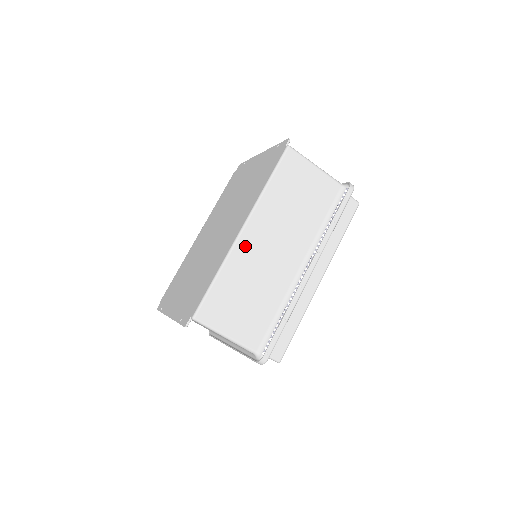
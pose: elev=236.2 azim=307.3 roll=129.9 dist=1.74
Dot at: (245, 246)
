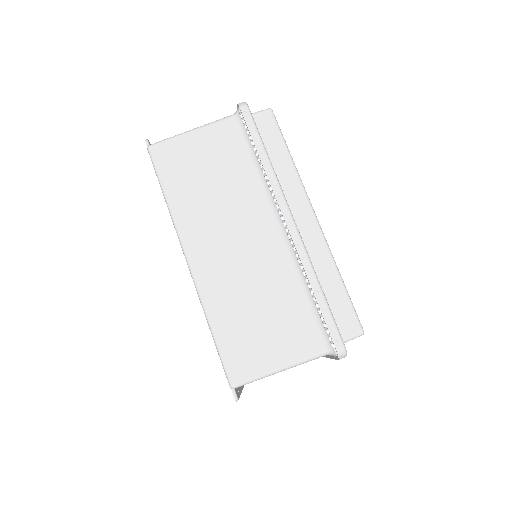
Dot at: (206, 273)
